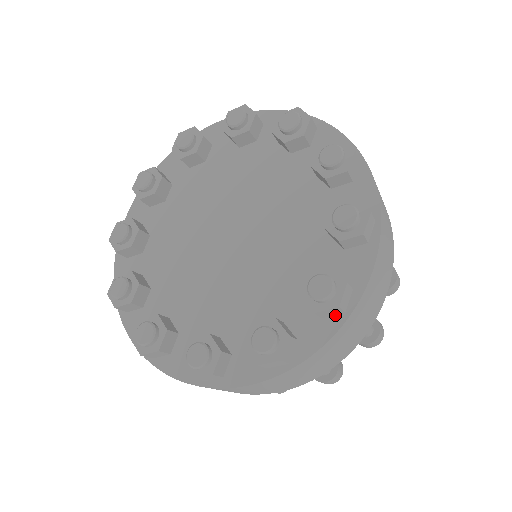
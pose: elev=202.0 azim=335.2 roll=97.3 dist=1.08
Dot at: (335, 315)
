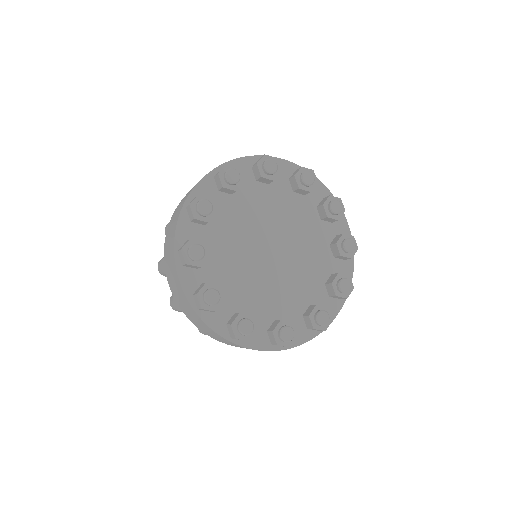
Dot at: (314, 330)
